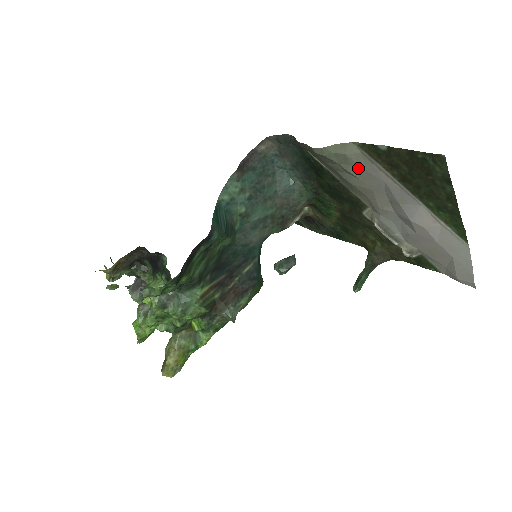
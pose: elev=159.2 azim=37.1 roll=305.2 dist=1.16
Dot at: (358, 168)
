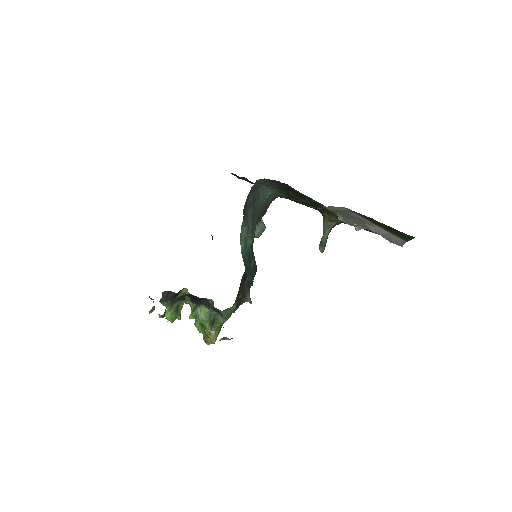
Dot at: (341, 211)
